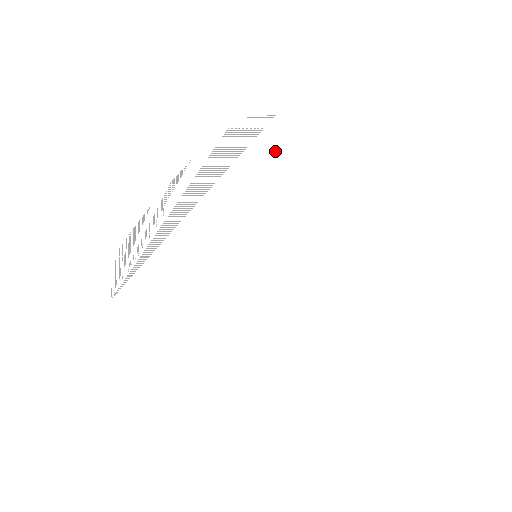
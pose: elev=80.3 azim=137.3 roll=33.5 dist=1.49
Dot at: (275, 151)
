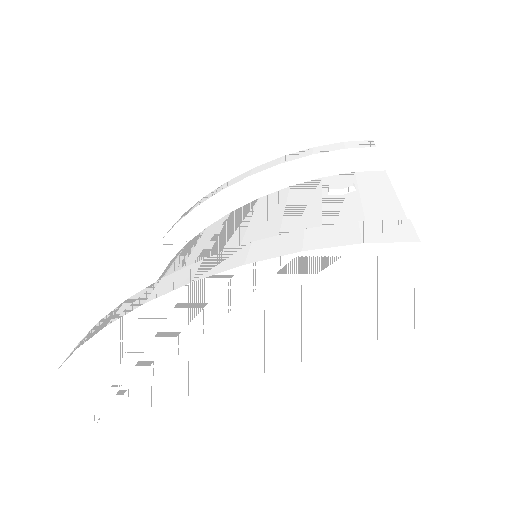
Dot at: occluded
